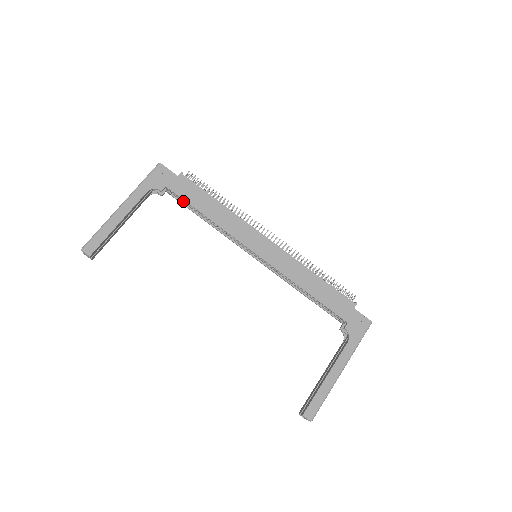
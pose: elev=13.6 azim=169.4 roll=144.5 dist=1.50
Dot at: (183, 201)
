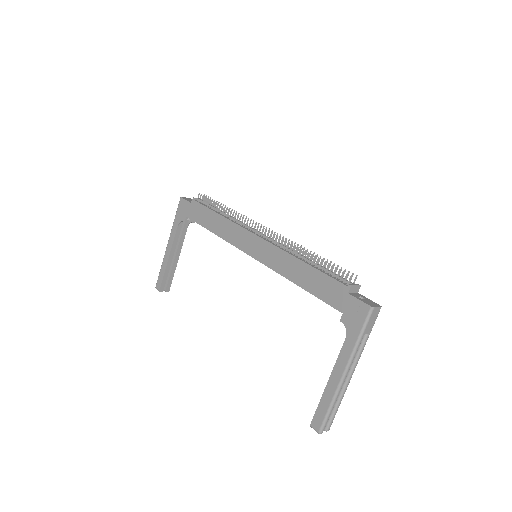
Dot at: occluded
